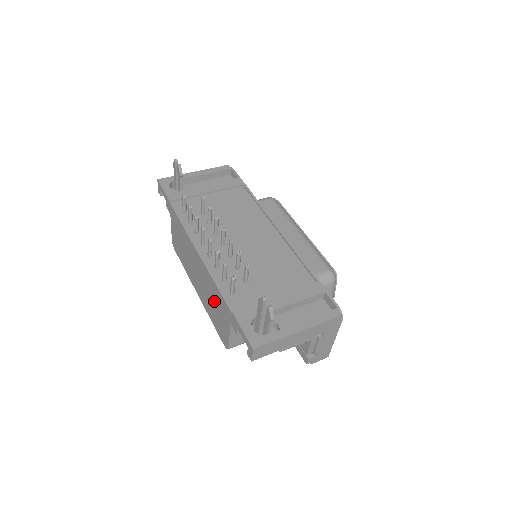
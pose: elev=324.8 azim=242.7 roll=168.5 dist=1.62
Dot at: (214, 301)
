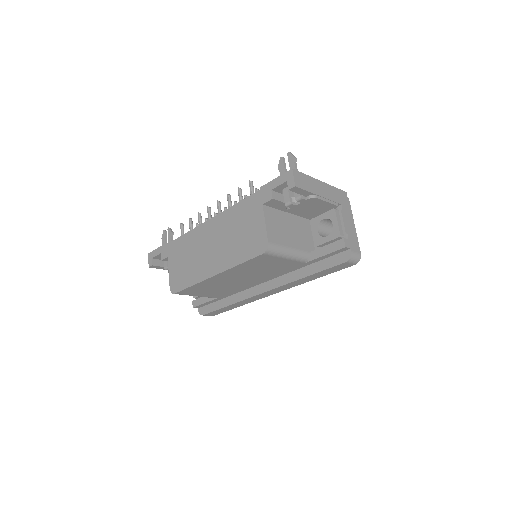
Dot at: (238, 227)
